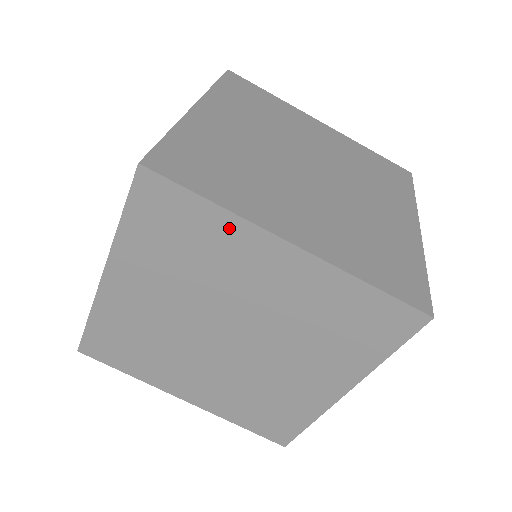
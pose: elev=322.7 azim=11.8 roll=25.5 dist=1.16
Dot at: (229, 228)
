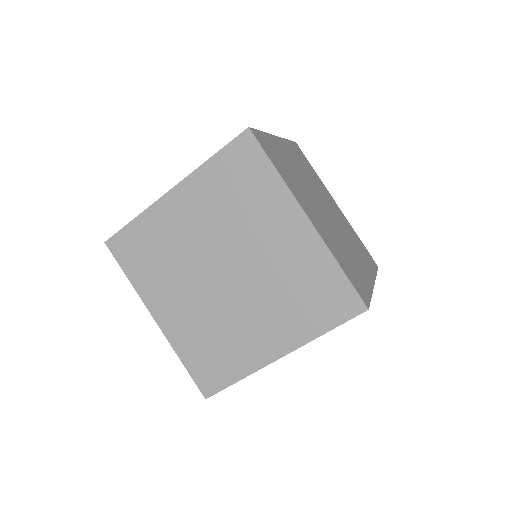
Dot at: (276, 191)
